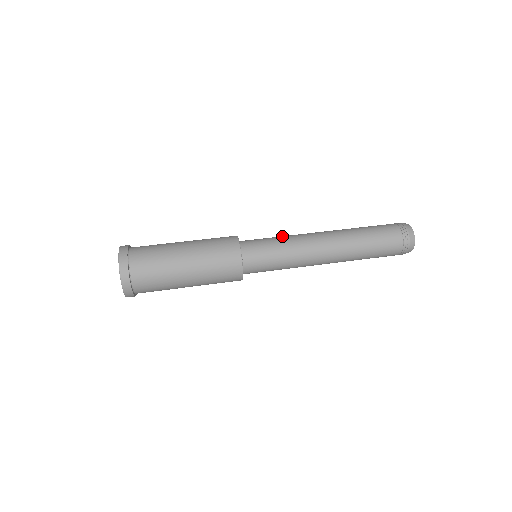
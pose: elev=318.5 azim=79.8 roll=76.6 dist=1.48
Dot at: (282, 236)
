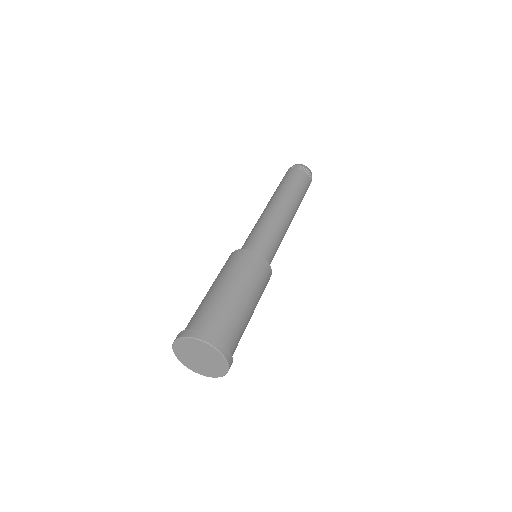
Dot at: (269, 227)
